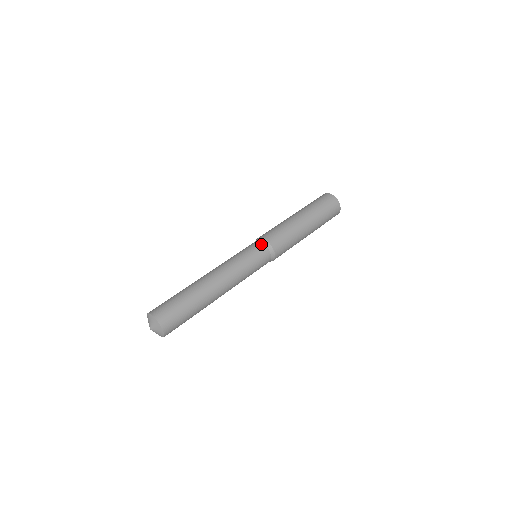
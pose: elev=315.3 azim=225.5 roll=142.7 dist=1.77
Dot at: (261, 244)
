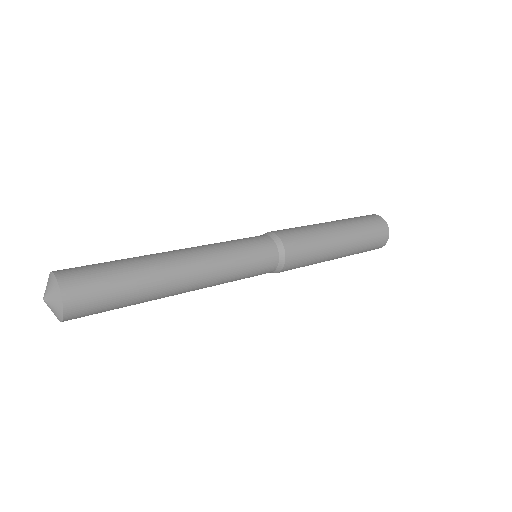
Dot at: (262, 235)
